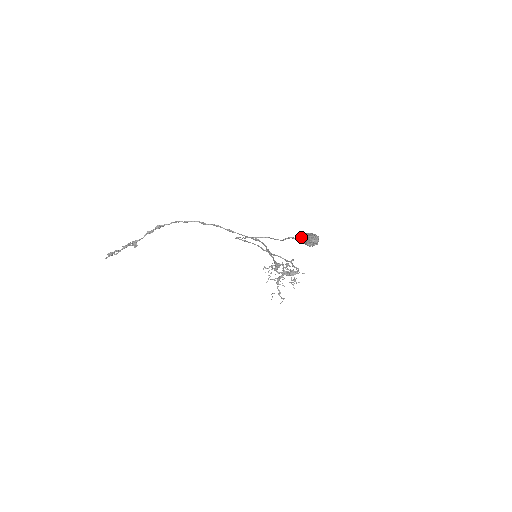
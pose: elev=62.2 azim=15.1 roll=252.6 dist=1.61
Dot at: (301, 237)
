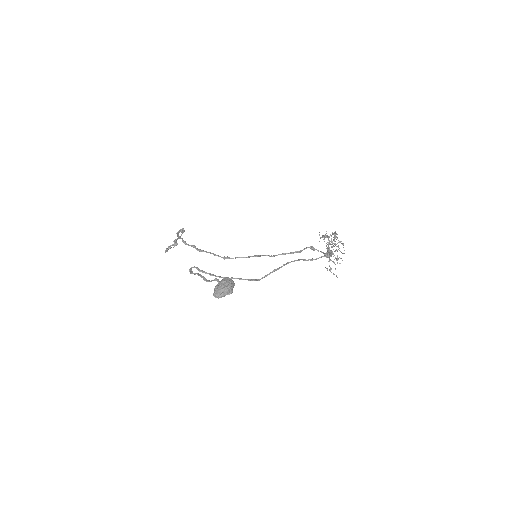
Dot at: occluded
